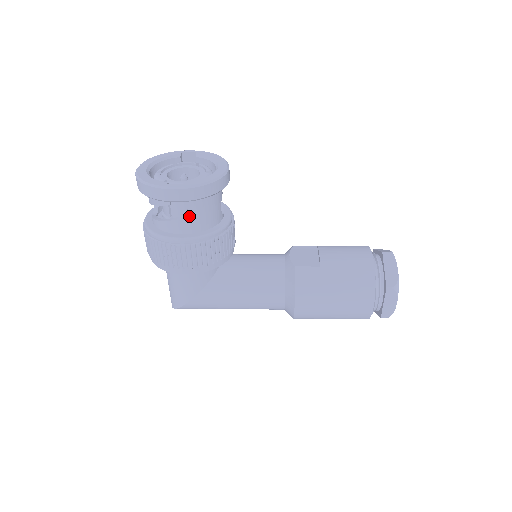
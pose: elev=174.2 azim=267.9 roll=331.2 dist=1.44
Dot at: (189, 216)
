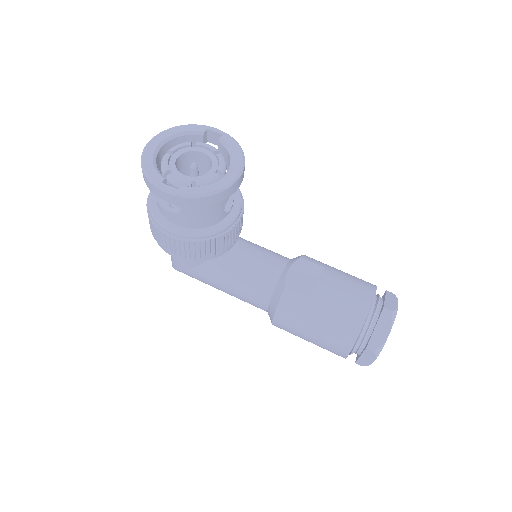
Dot at: (183, 214)
